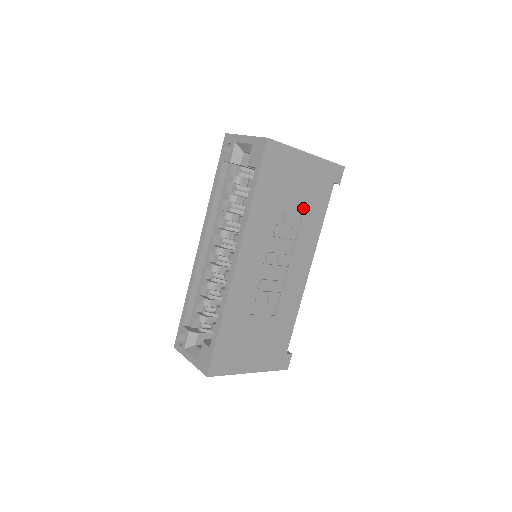
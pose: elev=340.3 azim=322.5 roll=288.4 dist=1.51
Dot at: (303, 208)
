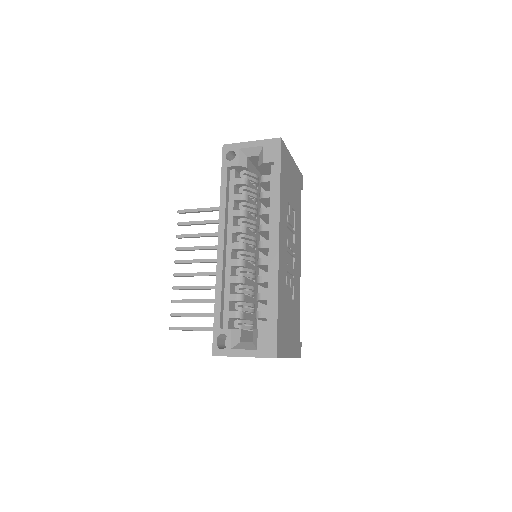
Dot at: (294, 204)
